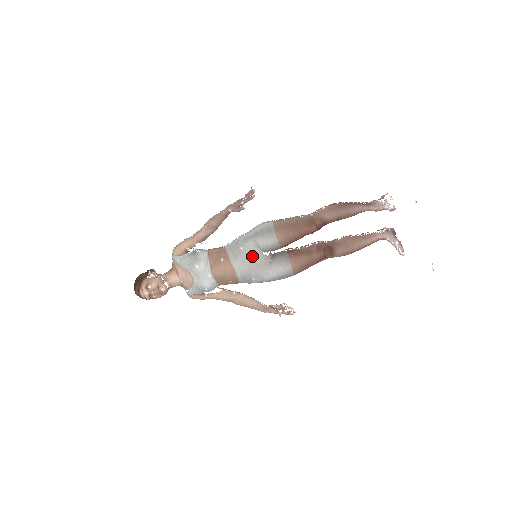
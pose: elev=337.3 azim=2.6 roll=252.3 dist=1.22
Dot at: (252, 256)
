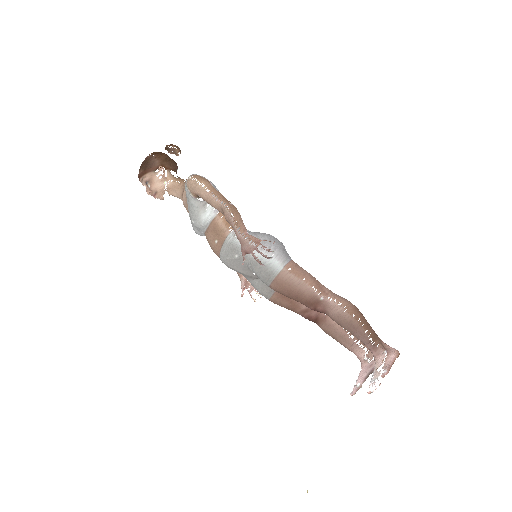
Dot at: (241, 267)
